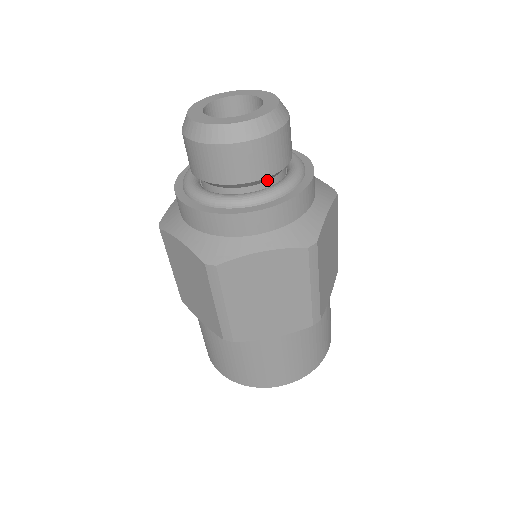
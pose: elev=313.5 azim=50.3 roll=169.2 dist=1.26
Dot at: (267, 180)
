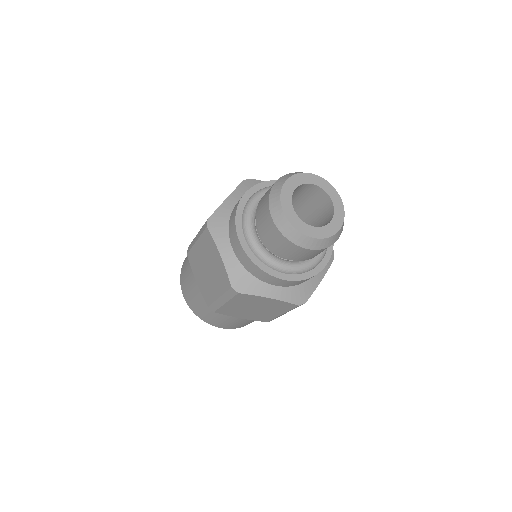
Dot at: occluded
